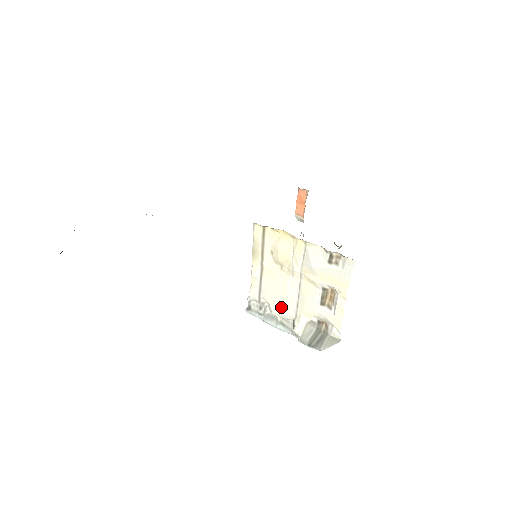
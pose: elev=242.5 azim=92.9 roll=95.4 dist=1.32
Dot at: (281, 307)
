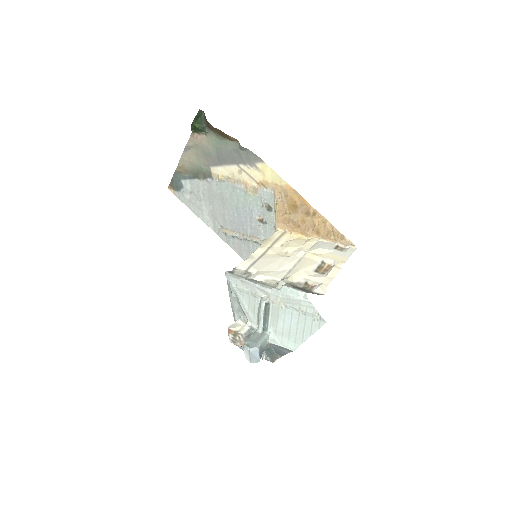
Dot at: (271, 272)
